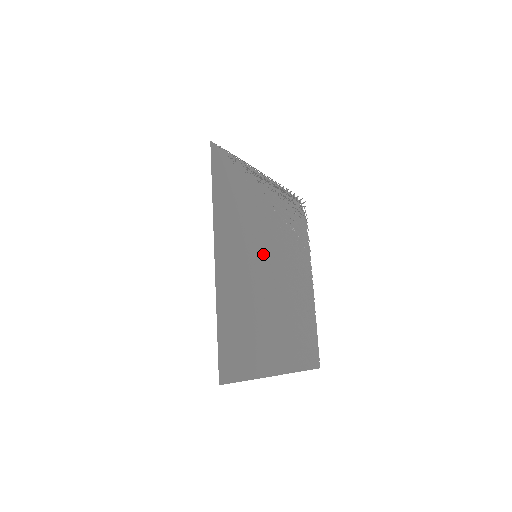
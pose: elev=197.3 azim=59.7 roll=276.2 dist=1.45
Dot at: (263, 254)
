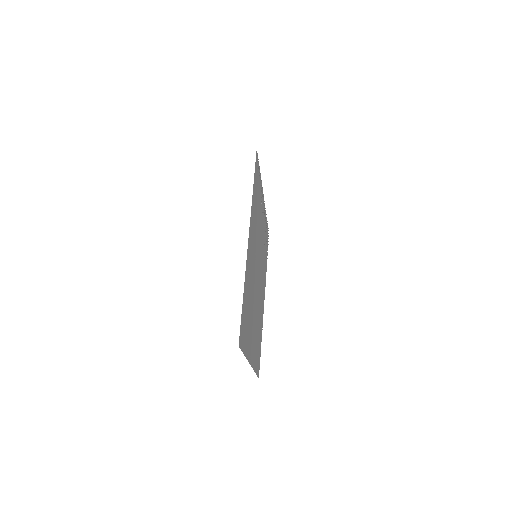
Dot at: (257, 258)
